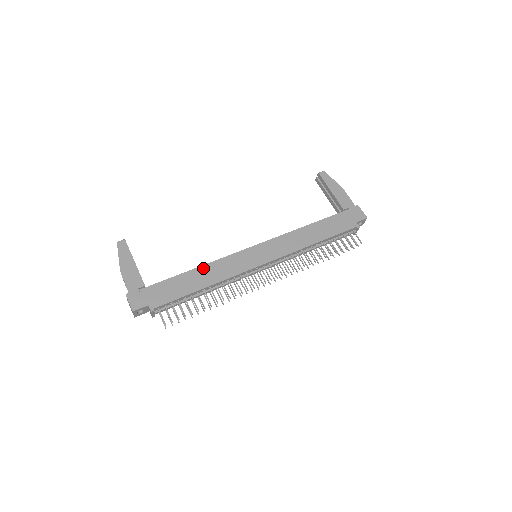
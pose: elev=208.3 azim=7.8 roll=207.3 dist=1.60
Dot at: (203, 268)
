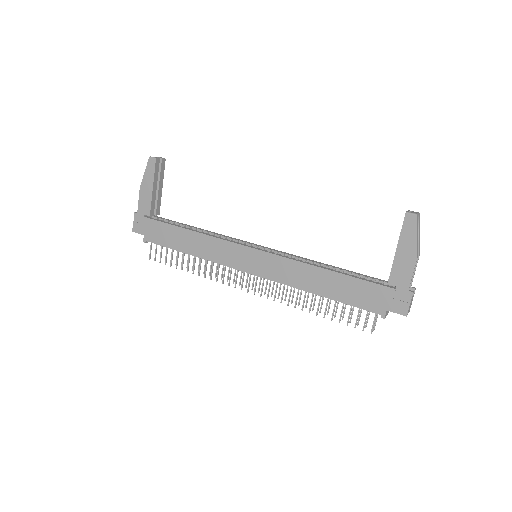
Dot at: (198, 235)
